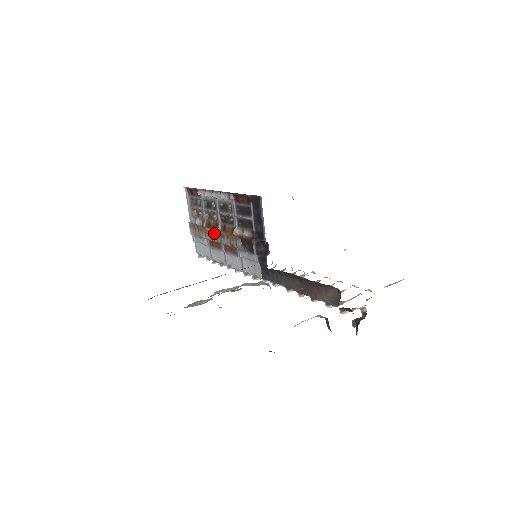
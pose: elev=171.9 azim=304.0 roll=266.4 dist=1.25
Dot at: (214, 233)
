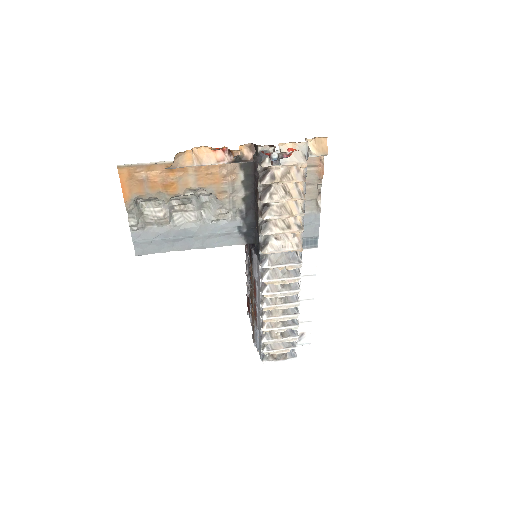
Dot at: (252, 303)
